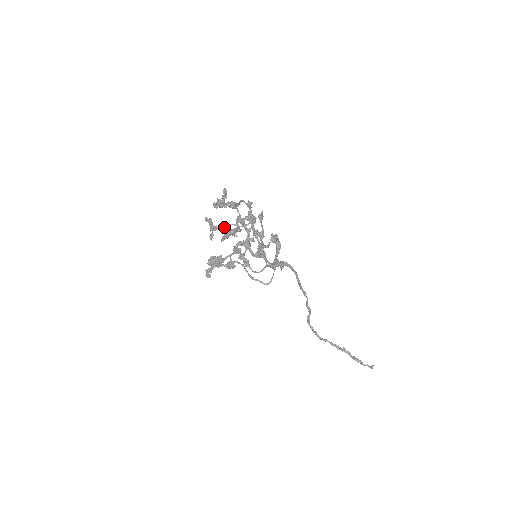
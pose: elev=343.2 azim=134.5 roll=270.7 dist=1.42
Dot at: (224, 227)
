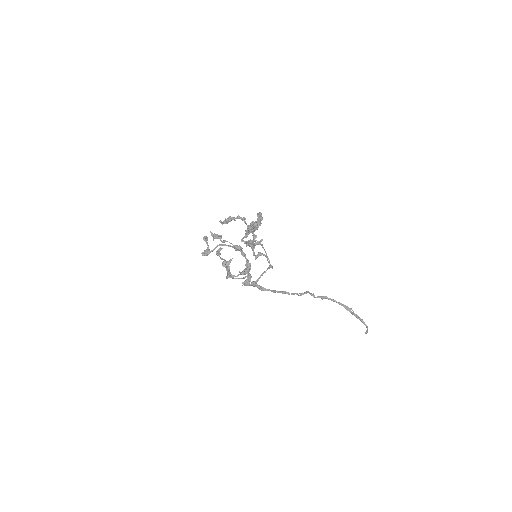
Dot at: (222, 242)
